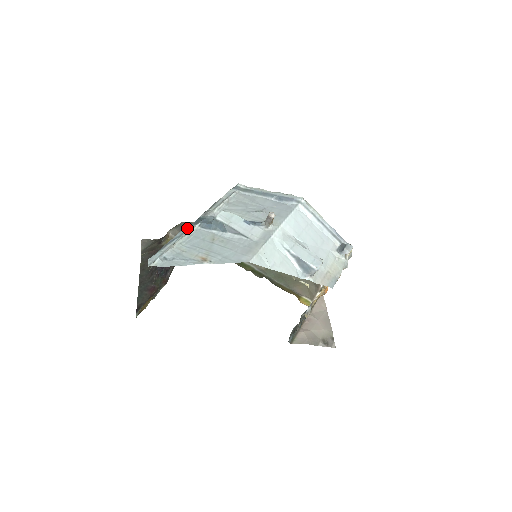
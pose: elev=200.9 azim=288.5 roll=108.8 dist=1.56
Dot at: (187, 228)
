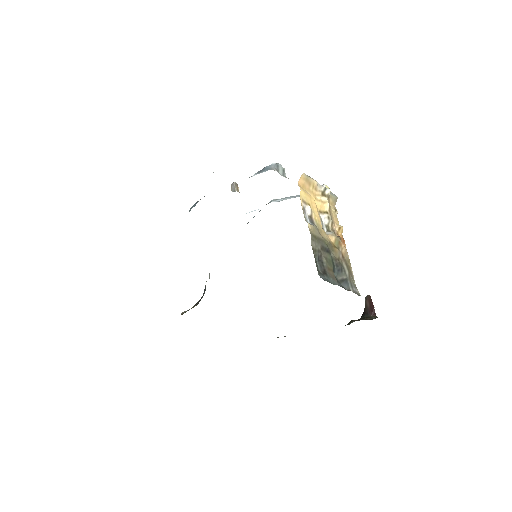
Dot at: occluded
